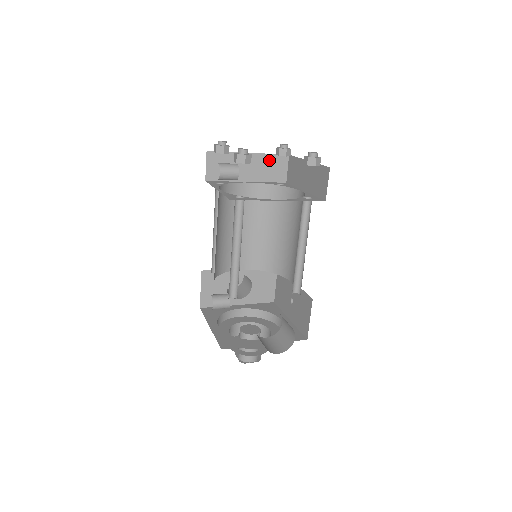
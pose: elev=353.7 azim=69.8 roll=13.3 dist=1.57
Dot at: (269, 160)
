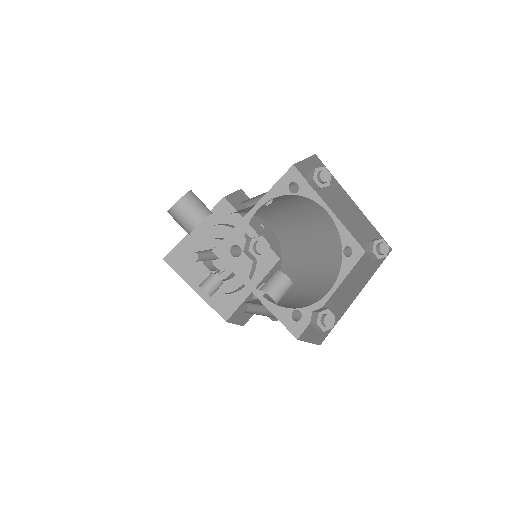
Dot at: occluded
